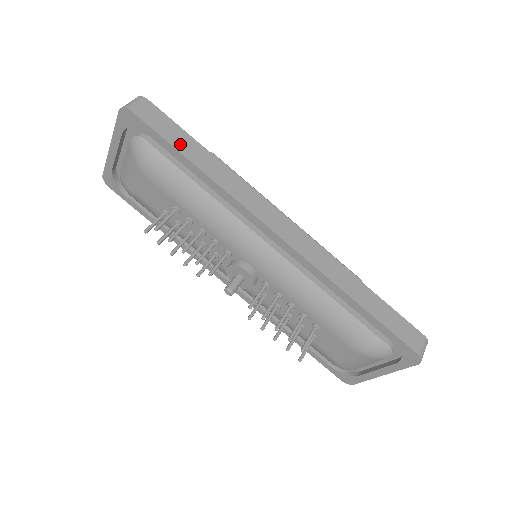
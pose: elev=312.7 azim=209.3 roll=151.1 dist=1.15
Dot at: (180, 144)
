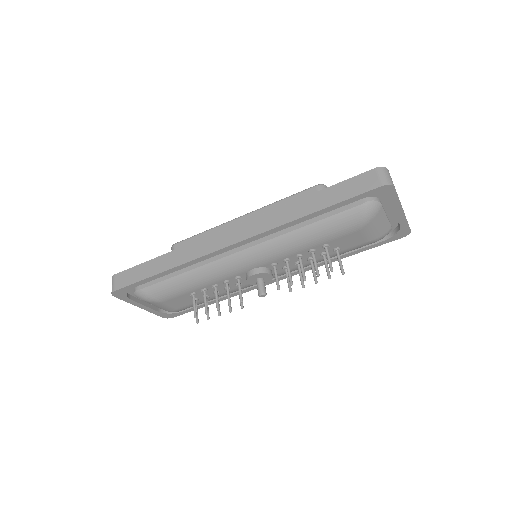
Dot at: (147, 273)
